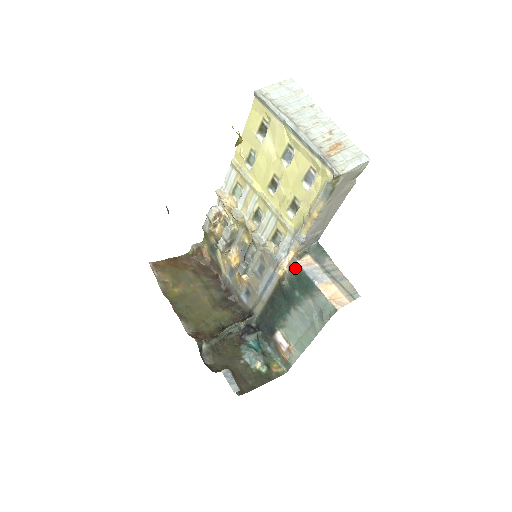
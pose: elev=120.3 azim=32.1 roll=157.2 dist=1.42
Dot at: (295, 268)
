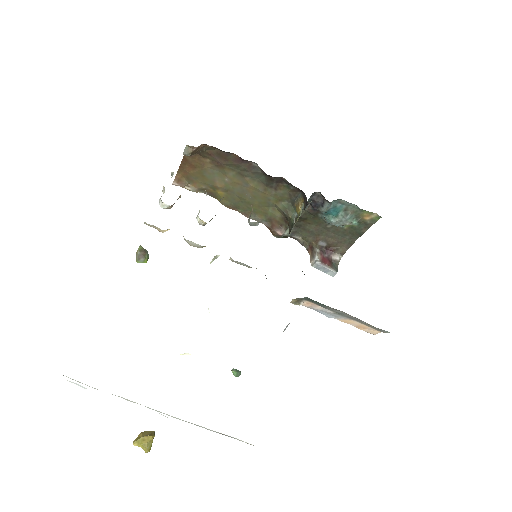
Dot at: occluded
